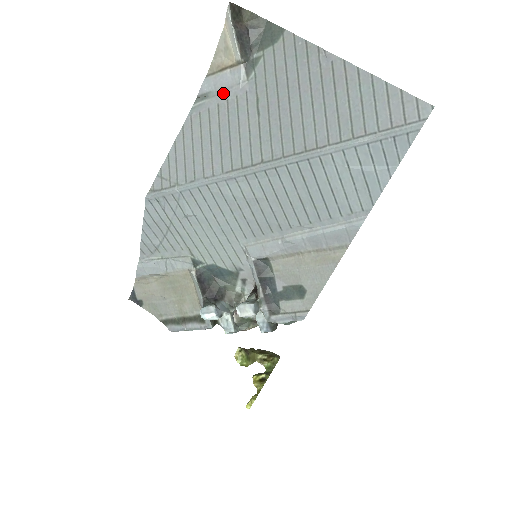
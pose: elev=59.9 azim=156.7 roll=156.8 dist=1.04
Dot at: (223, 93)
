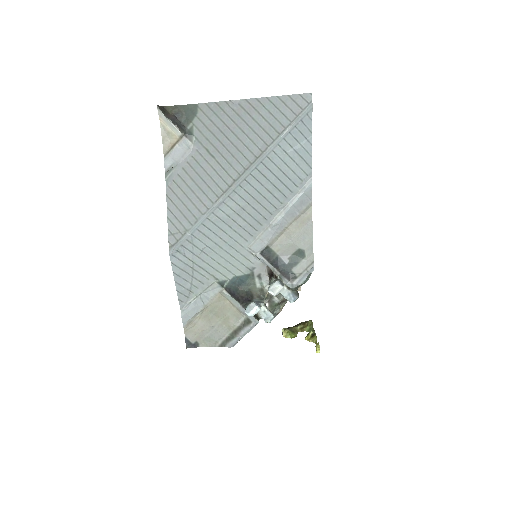
Dot at: (181, 160)
